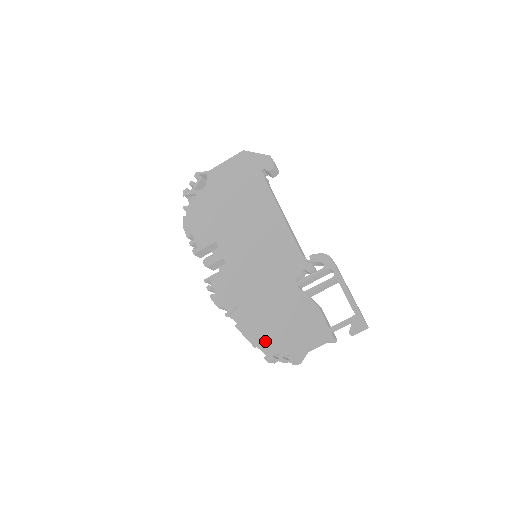
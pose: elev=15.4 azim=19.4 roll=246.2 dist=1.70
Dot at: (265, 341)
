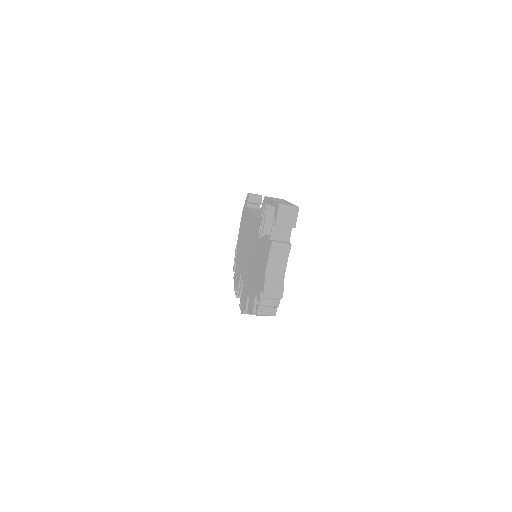
Dot at: occluded
